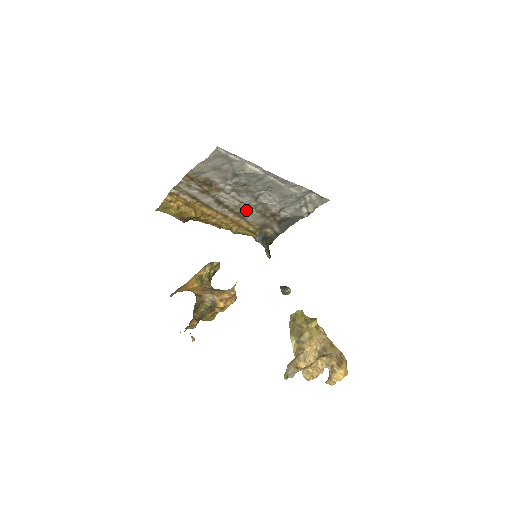
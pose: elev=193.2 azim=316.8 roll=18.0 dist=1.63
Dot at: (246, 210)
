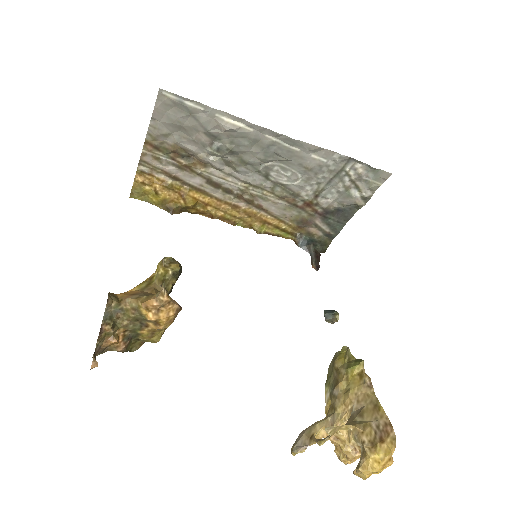
Dot at: (260, 196)
